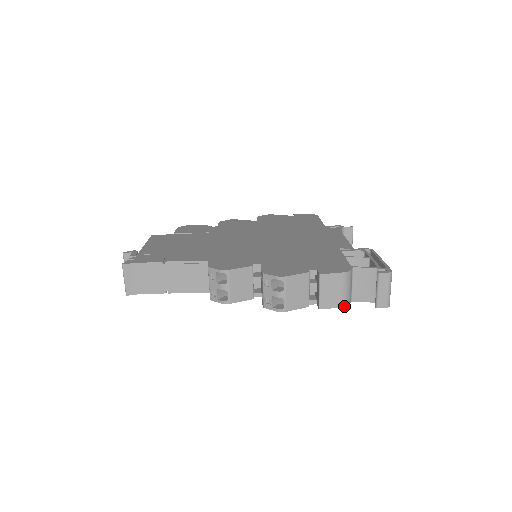
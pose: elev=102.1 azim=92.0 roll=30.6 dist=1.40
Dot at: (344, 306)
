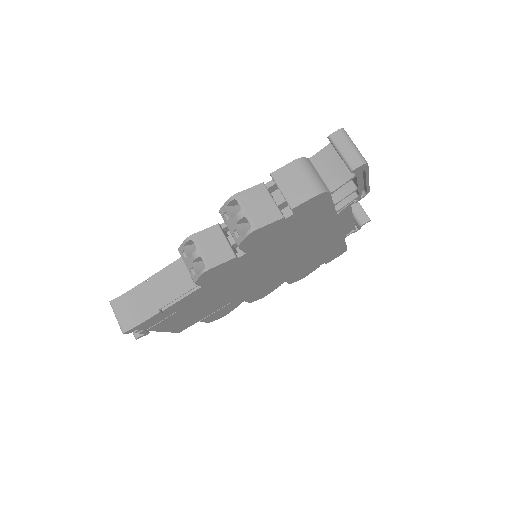
Dot at: (318, 193)
